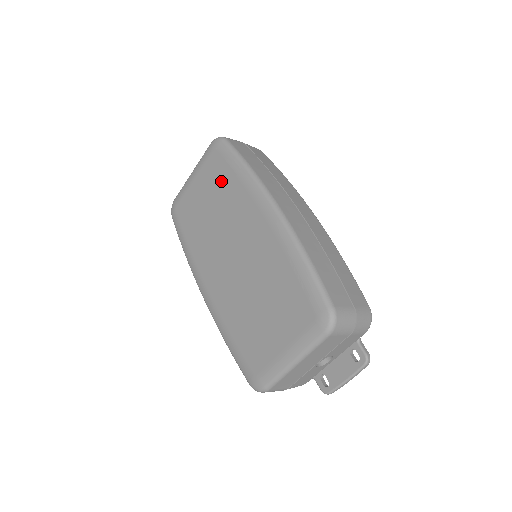
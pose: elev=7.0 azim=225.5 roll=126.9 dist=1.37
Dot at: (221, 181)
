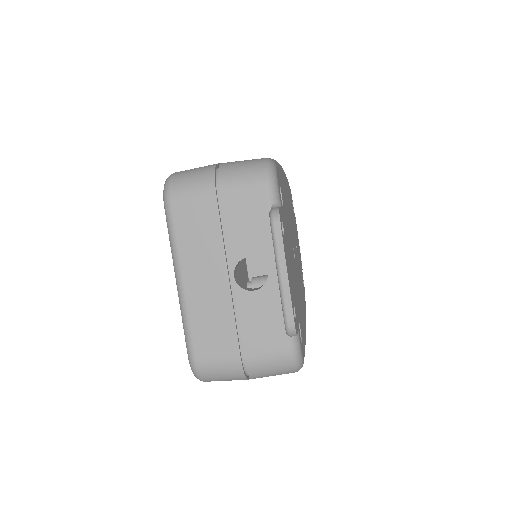
Dot at: occluded
